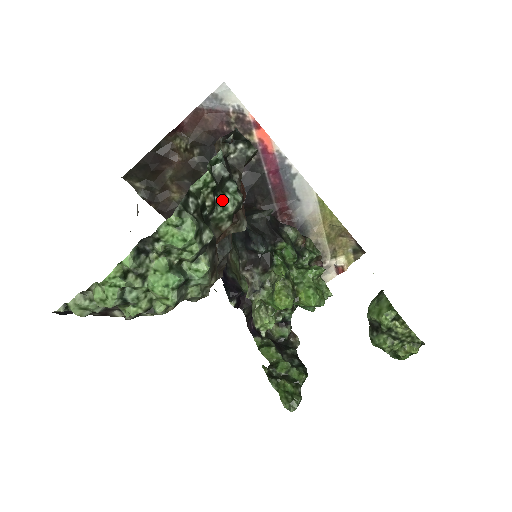
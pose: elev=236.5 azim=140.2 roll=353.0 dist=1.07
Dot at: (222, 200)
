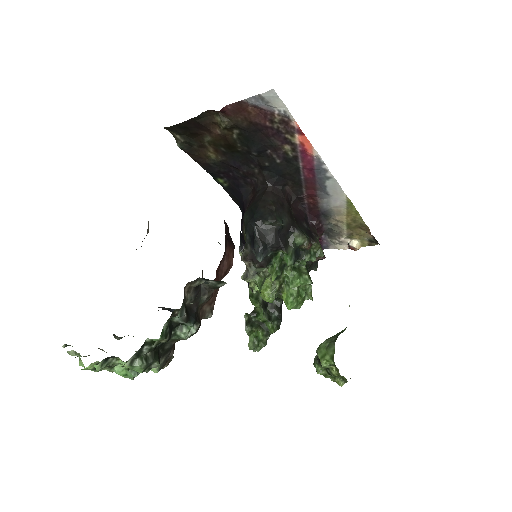
Dot at: (178, 333)
